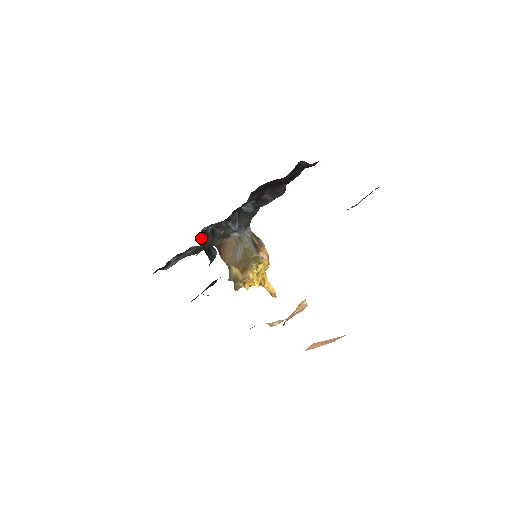
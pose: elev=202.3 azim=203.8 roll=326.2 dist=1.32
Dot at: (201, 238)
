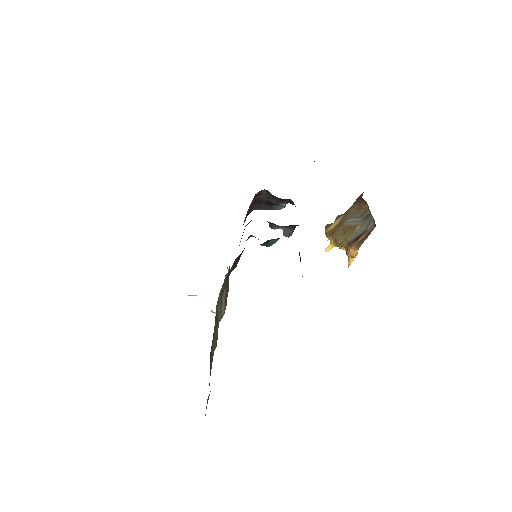
Dot at: (267, 192)
